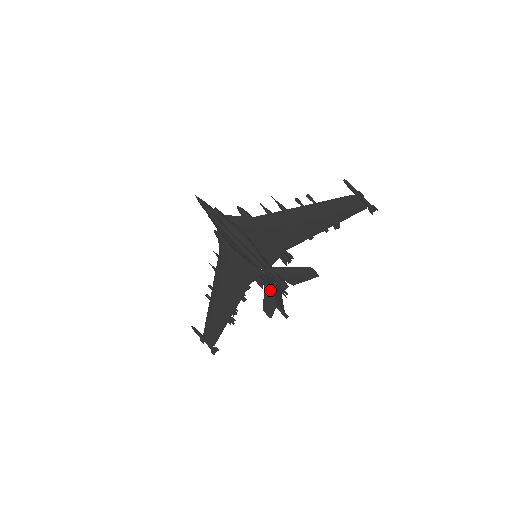
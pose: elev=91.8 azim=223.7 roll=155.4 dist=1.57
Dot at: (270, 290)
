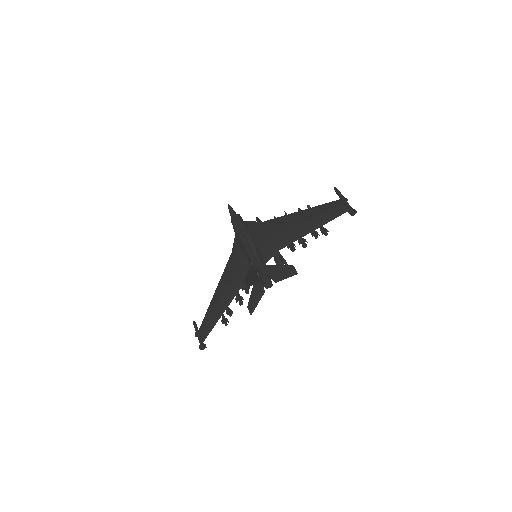
Dot at: (257, 286)
